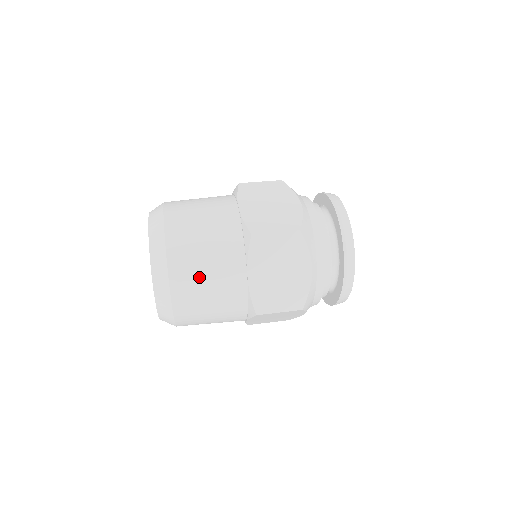
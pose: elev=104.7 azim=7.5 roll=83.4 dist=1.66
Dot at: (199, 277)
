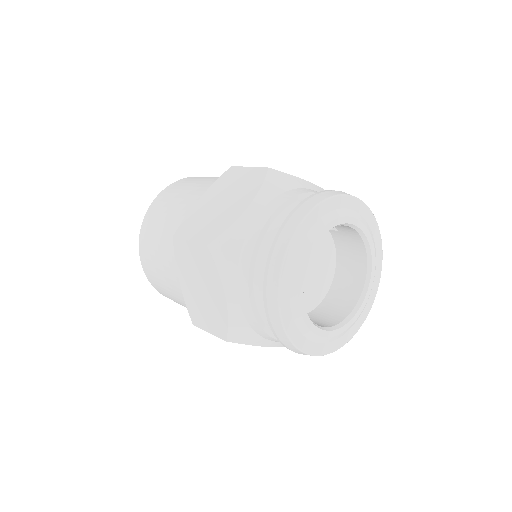
Dot at: occluded
